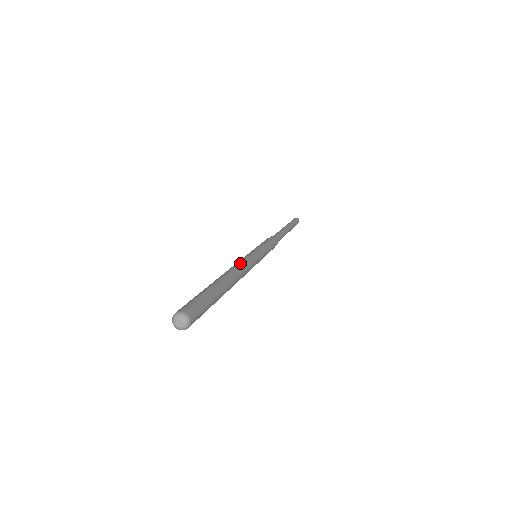
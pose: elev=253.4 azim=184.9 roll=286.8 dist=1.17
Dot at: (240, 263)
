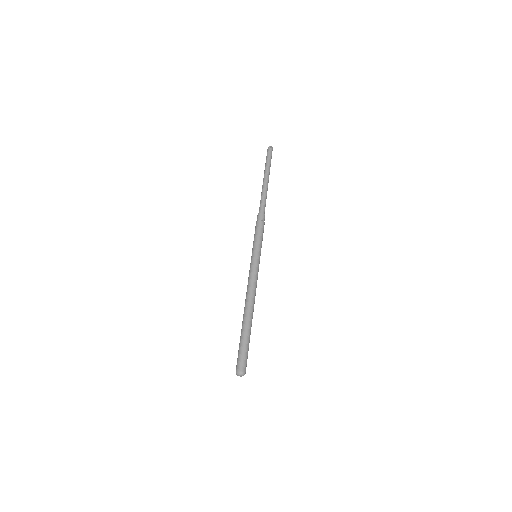
Dot at: occluded
